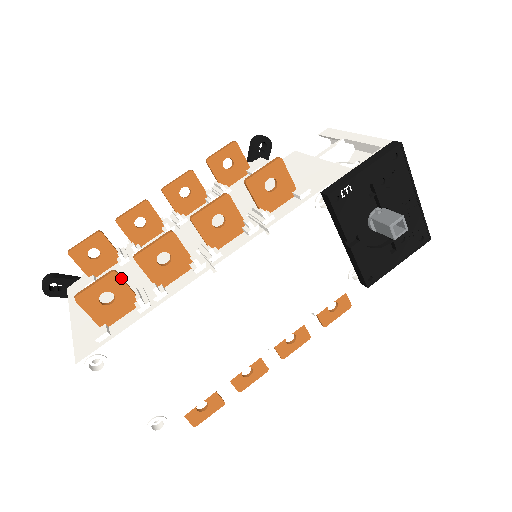
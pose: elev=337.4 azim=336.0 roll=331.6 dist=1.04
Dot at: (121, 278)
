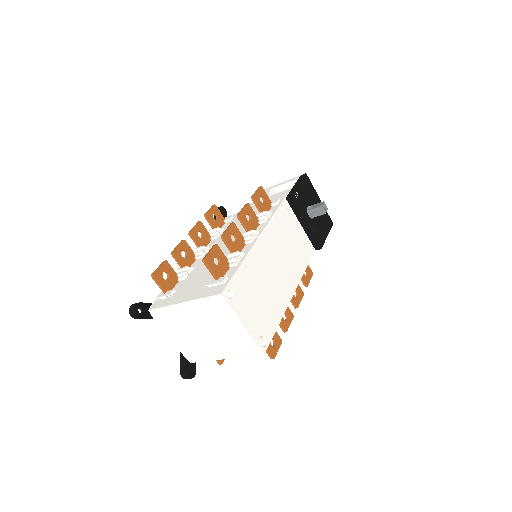
Dot at: occluded
